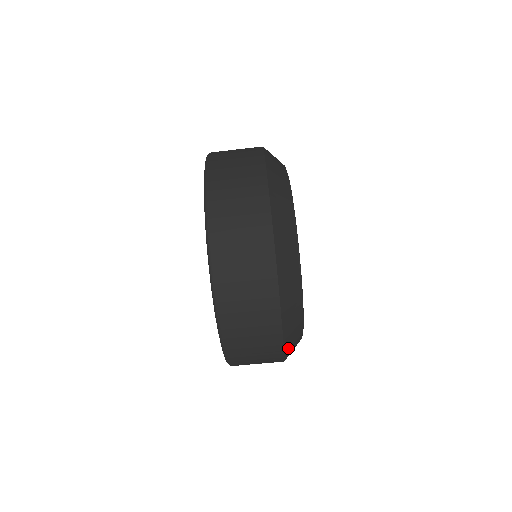
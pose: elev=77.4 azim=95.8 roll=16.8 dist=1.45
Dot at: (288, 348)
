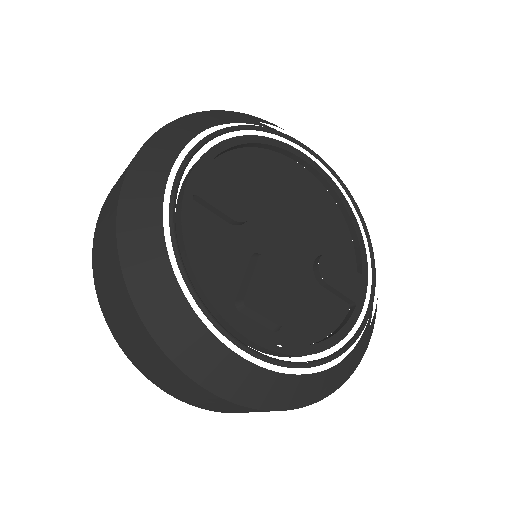
Dot at: (291, 402)
